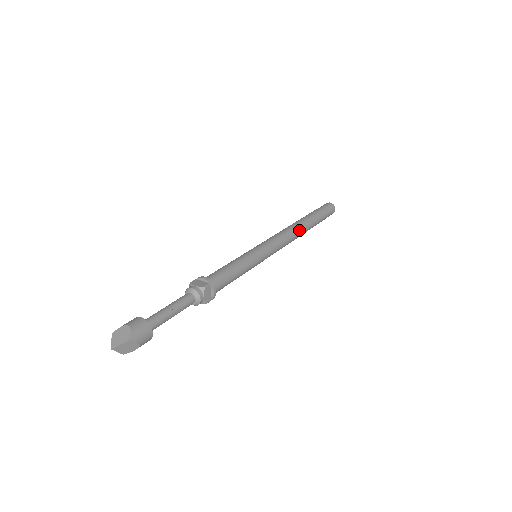
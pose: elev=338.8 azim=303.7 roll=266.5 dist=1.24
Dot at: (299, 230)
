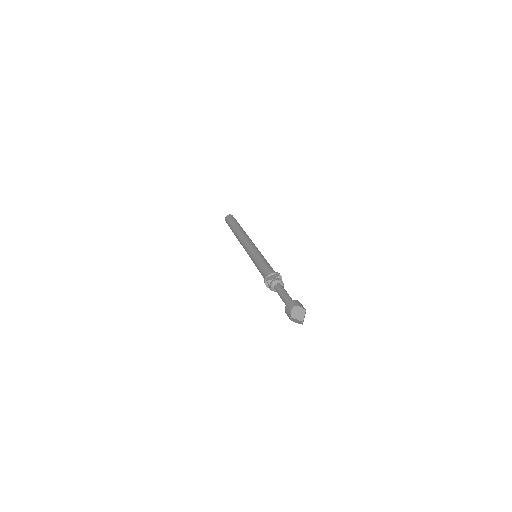
Dot at: occluded
